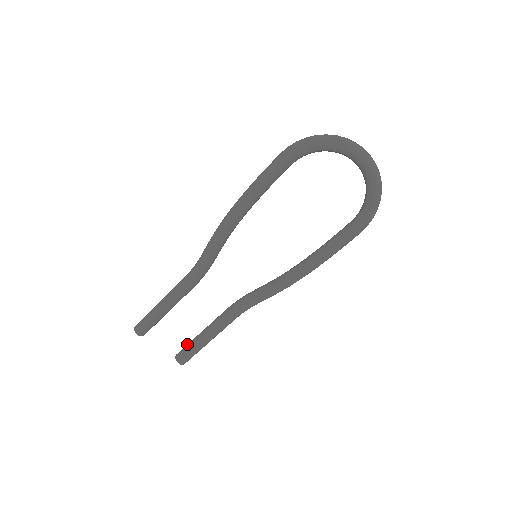
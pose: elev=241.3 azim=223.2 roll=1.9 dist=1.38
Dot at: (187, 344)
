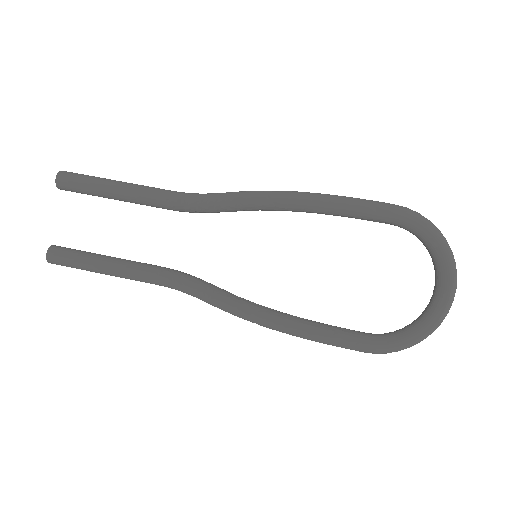
Dot at: occluded
